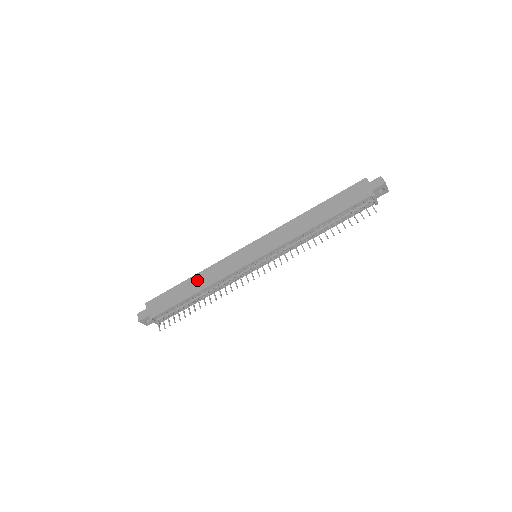
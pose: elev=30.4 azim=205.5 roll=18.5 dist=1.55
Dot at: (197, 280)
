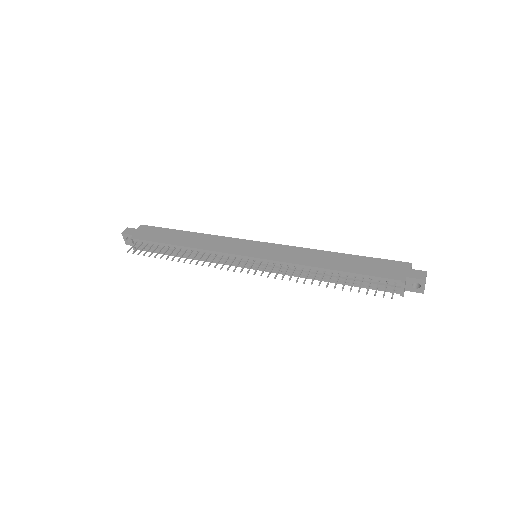
Dot at: (193, 237)
